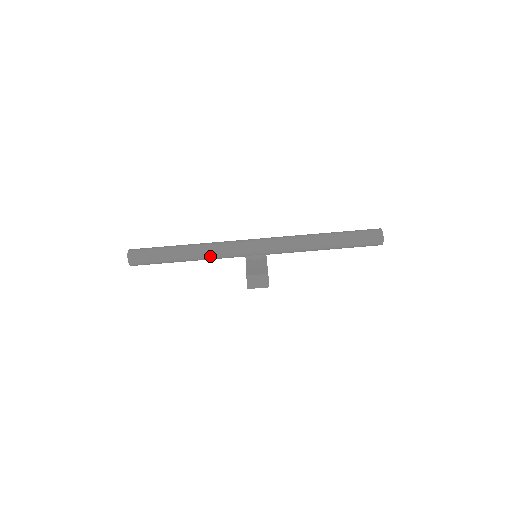
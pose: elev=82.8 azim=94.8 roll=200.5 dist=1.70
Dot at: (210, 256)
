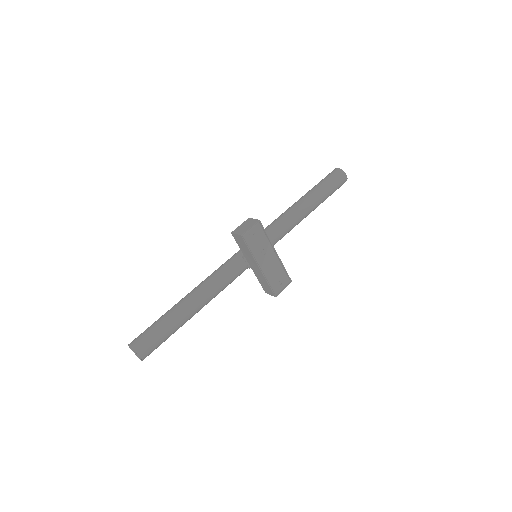
Dot at: (208, 280)
